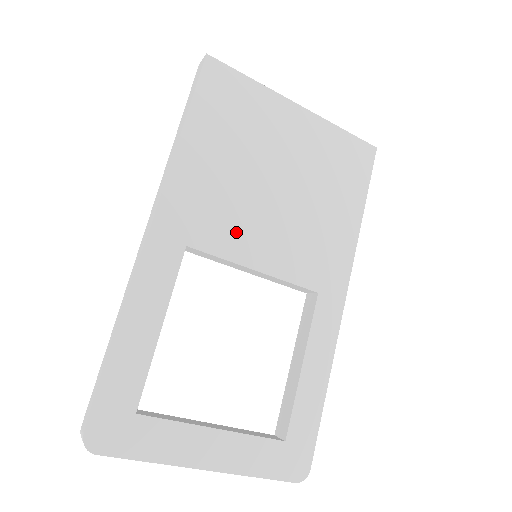
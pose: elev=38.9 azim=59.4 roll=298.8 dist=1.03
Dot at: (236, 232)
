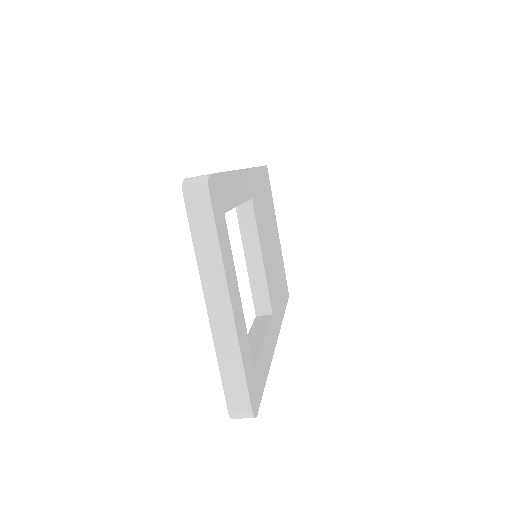
Dot at: (261, 229)
